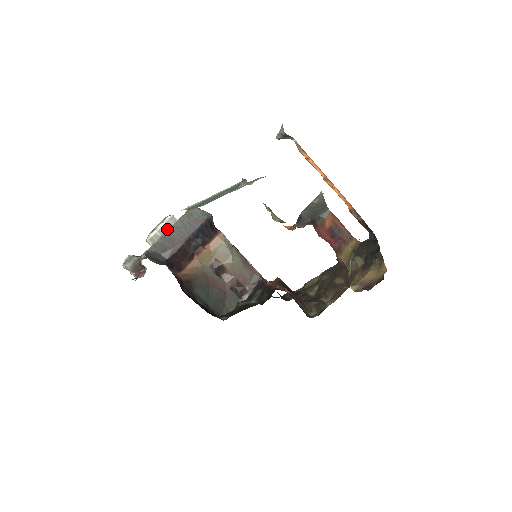
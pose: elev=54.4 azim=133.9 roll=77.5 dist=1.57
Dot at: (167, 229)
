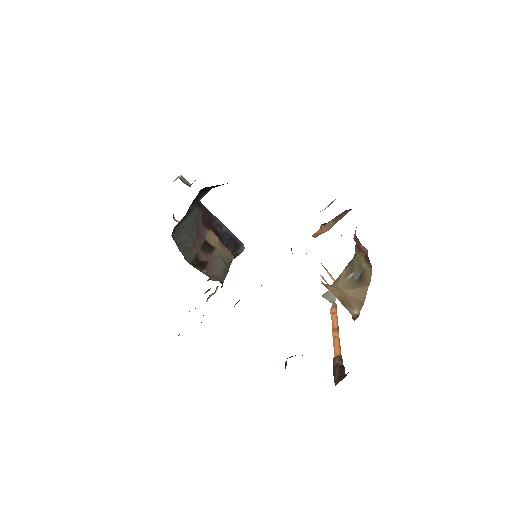
Dot at: occluded
